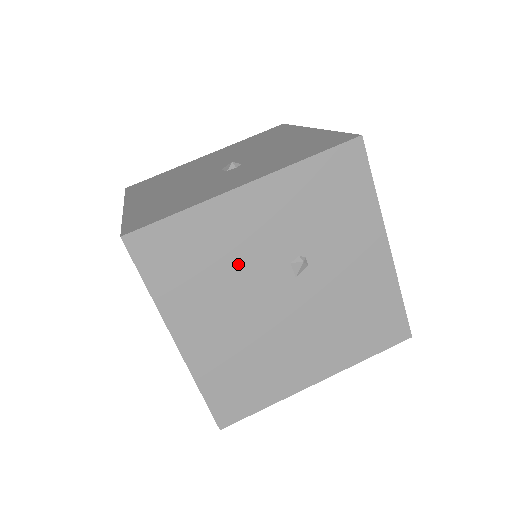
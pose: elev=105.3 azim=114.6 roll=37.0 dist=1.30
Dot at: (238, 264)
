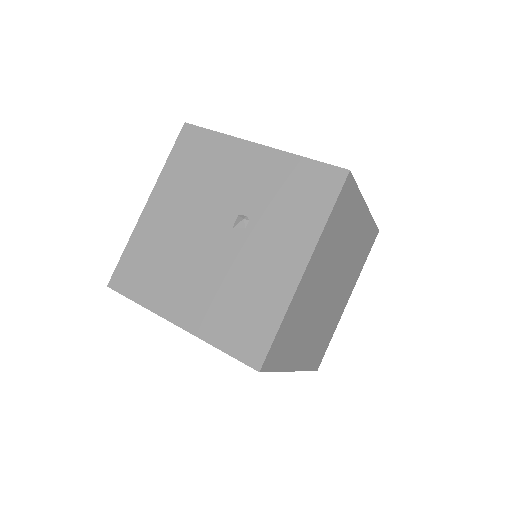
Dot at: (214, 187)
